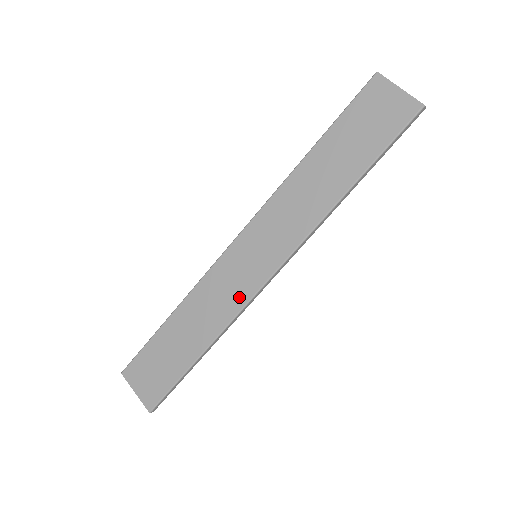
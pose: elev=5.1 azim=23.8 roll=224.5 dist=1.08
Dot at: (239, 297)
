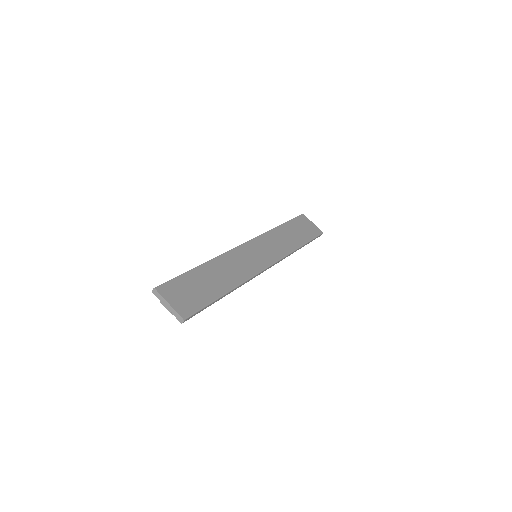
Dot at: (251, 270)
